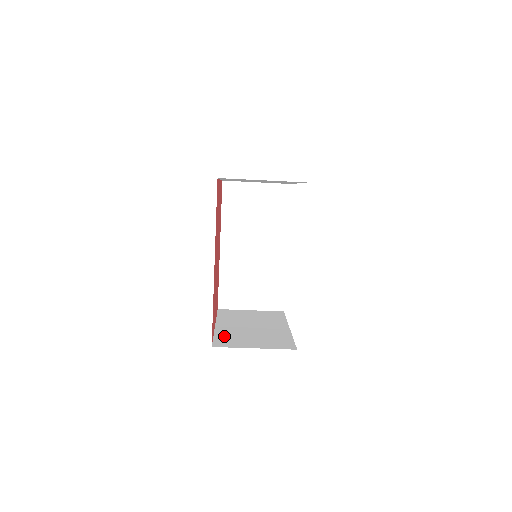
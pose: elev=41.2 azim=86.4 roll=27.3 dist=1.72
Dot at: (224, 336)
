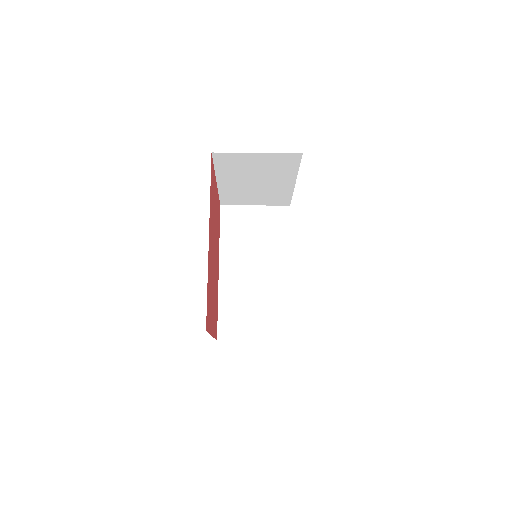
Dot at: occluded
